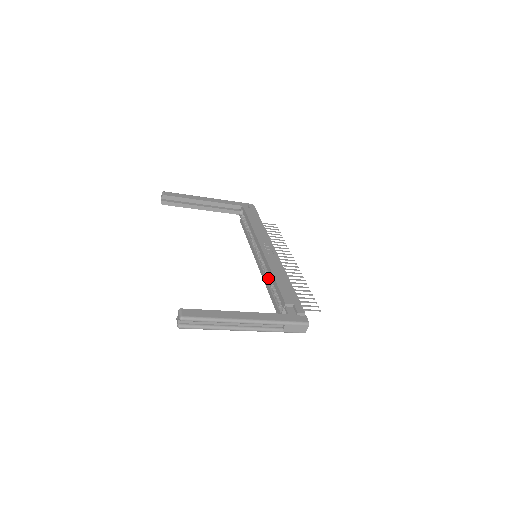
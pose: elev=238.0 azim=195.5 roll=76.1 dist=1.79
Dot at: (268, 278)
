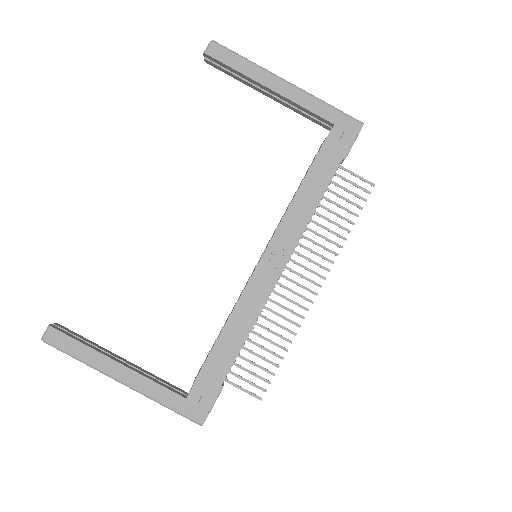
Dot at: occluded
